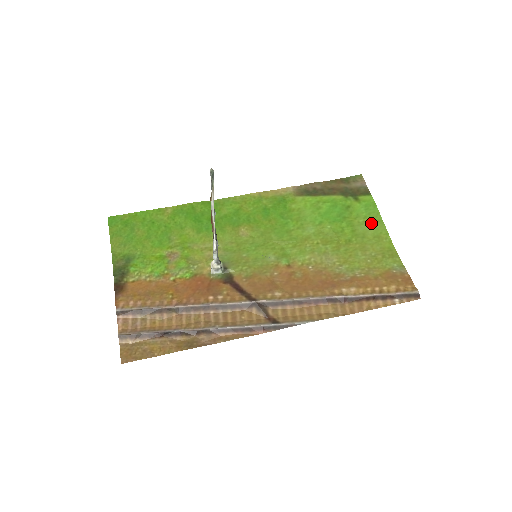
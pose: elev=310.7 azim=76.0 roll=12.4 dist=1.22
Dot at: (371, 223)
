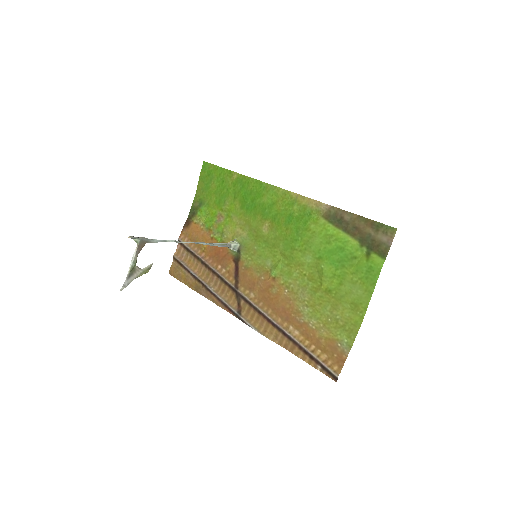
Dot at: (361, 288)
